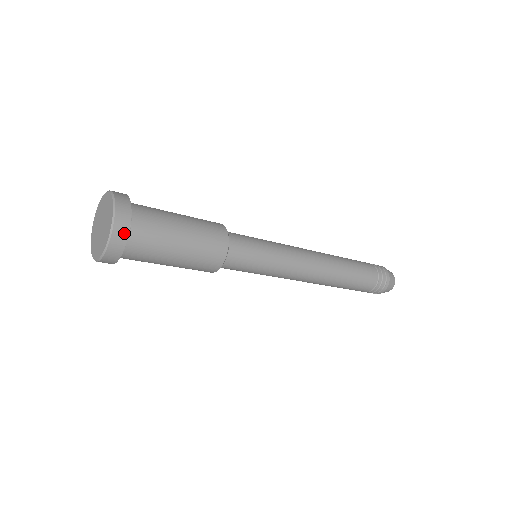
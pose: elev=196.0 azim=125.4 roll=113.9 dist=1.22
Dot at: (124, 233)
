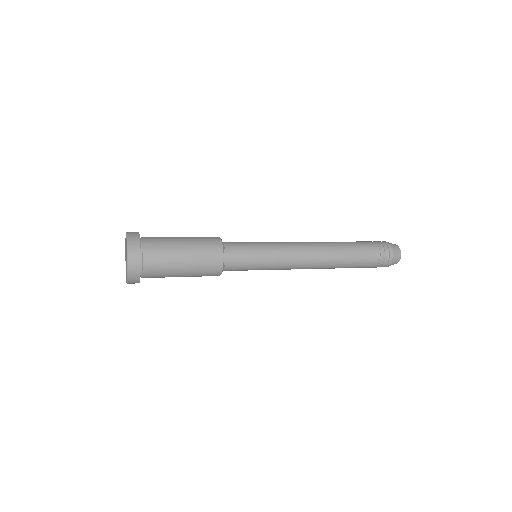
Dot at: (137, 279)
